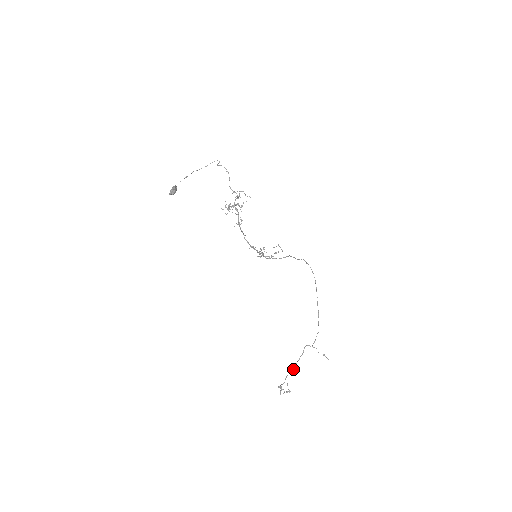
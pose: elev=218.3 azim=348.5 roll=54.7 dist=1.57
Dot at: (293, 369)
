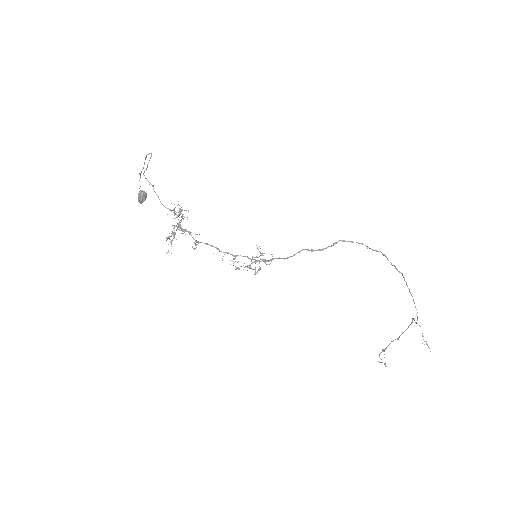
Dot at: (398, 337)
